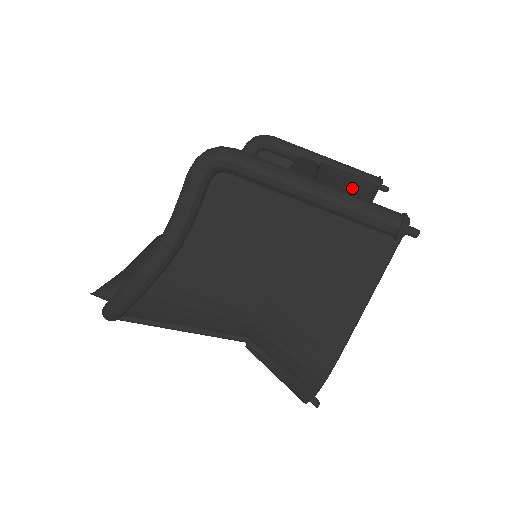
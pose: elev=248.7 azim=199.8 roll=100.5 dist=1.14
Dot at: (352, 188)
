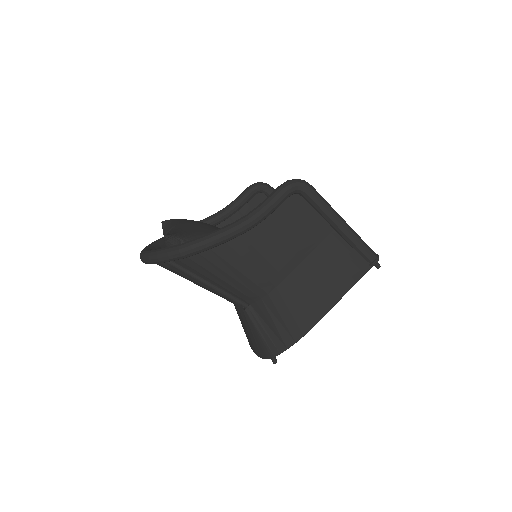
Dot at: occluded
